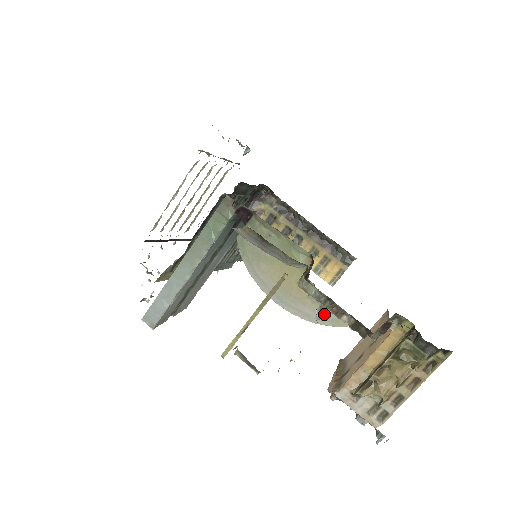
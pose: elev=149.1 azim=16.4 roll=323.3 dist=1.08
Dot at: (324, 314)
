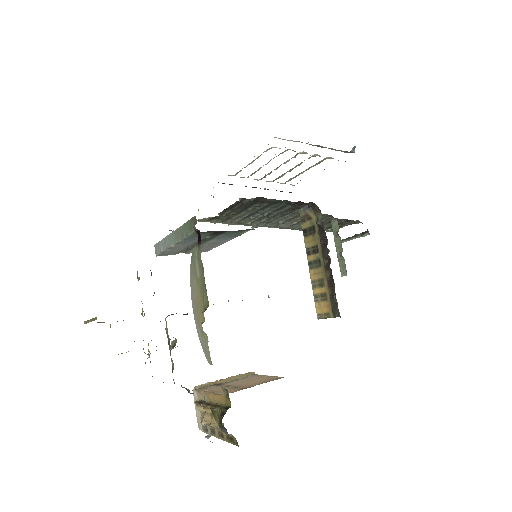
Dot at: occluded
